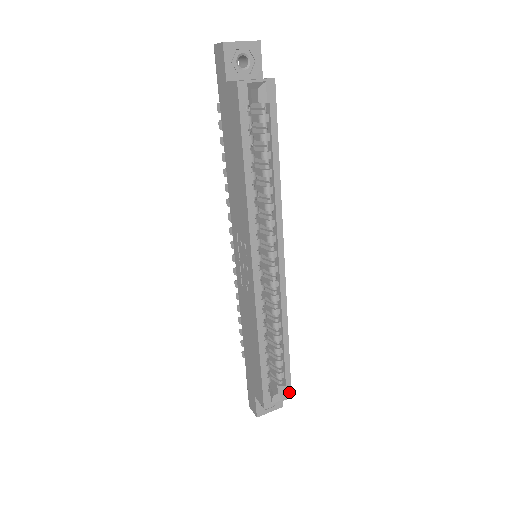
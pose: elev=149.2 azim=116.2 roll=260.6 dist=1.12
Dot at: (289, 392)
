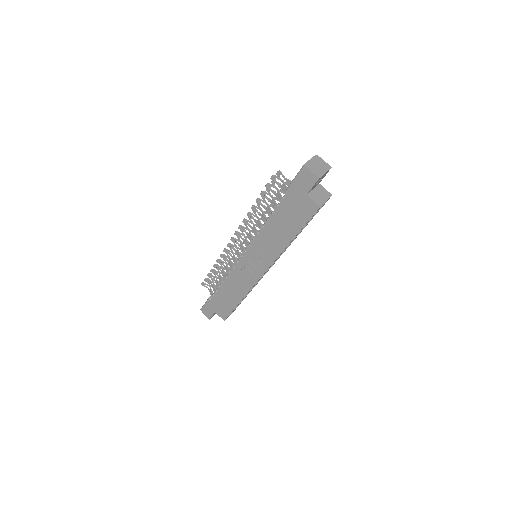
Dot at: occluded
